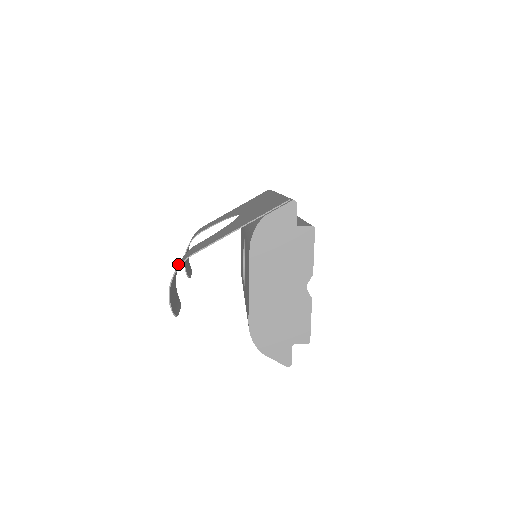
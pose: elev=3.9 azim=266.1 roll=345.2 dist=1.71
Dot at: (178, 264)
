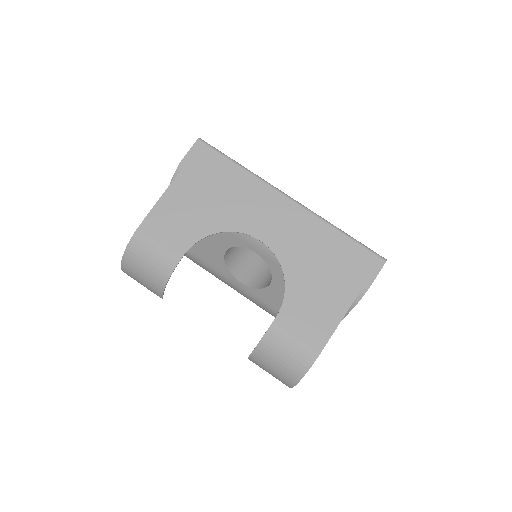
Dot at: (273, 349)
